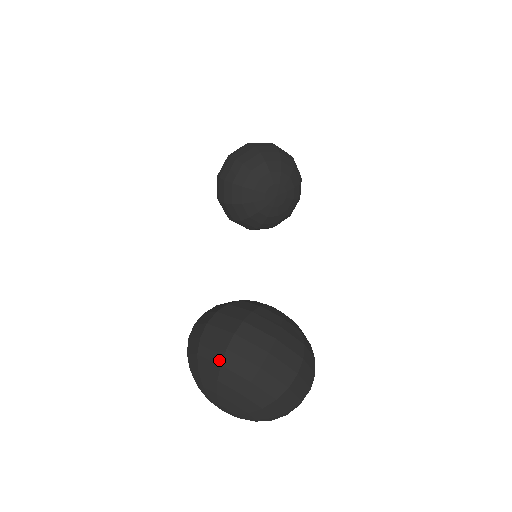
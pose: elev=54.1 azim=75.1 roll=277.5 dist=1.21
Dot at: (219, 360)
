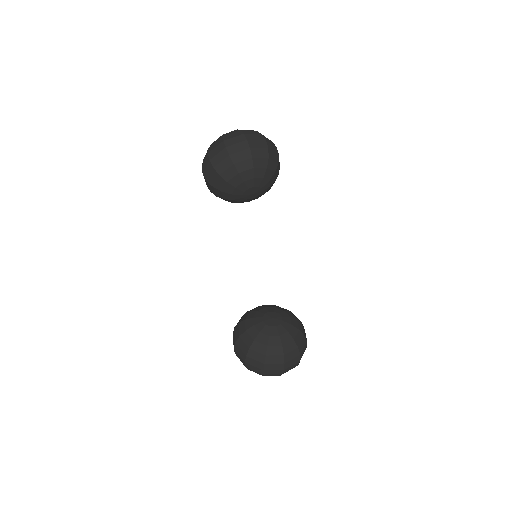
Dot at: occluded
